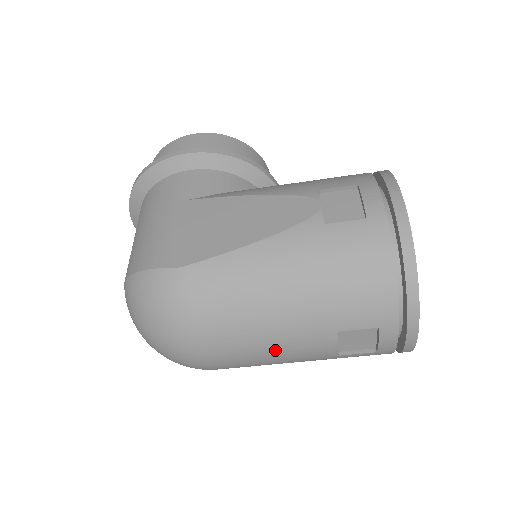
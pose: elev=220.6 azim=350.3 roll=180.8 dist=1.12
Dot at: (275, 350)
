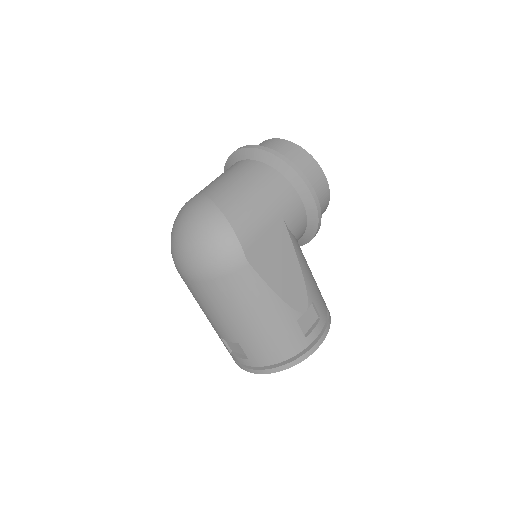
Dot at: (214, 315)
